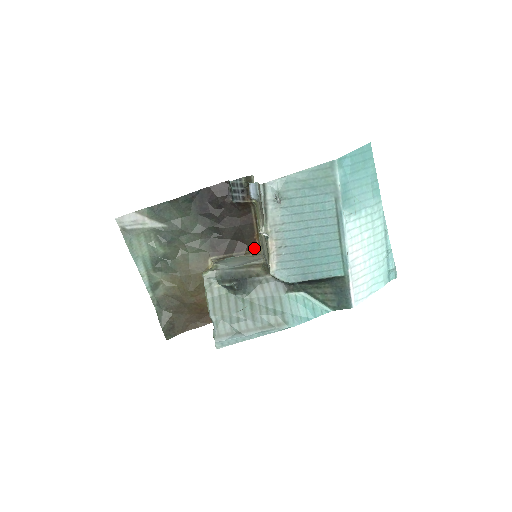
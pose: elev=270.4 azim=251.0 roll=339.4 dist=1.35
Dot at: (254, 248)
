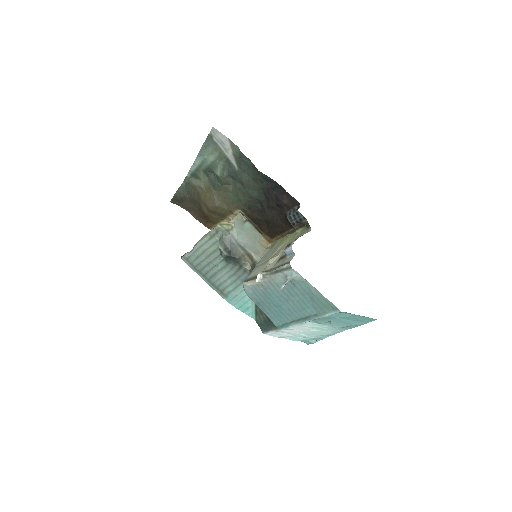
Dot at: (270, 237)
